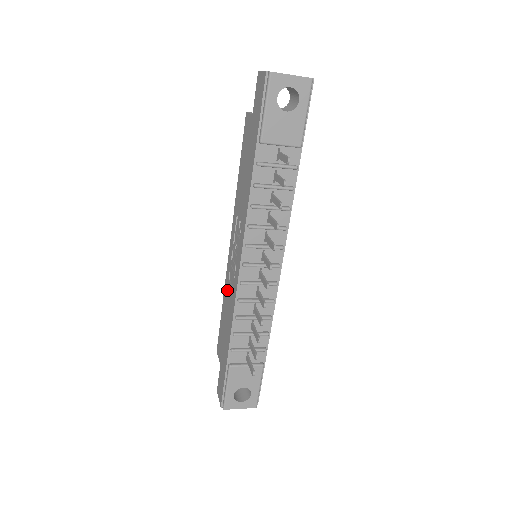
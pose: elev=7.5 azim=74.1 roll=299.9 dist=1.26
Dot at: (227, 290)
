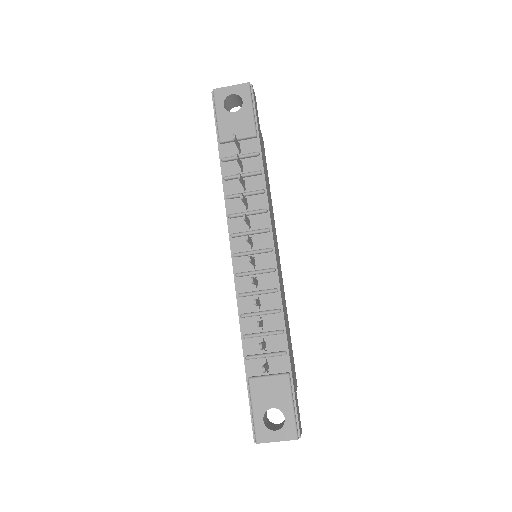
Dot at: occluded
